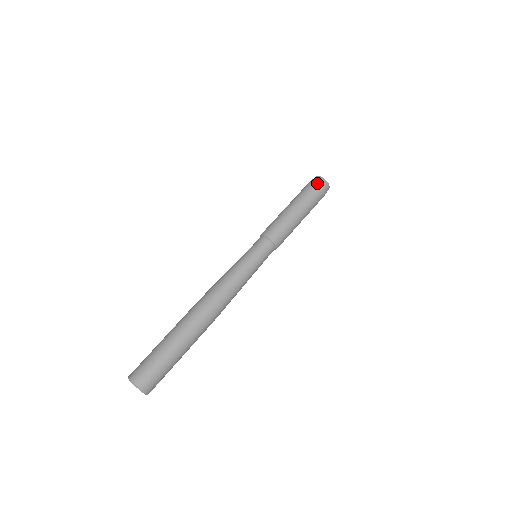
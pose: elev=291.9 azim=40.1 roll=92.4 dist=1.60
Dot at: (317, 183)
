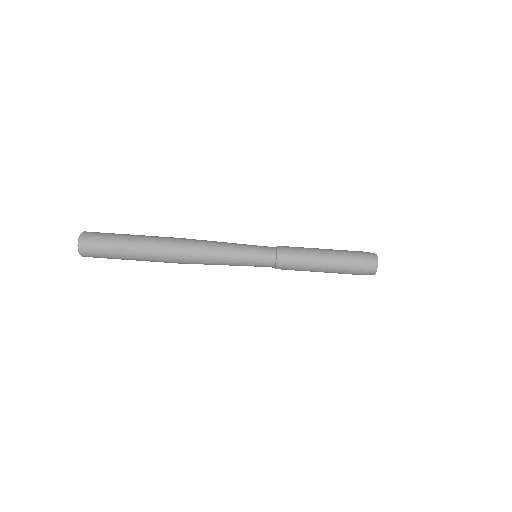
Dot at: (367, 254)
